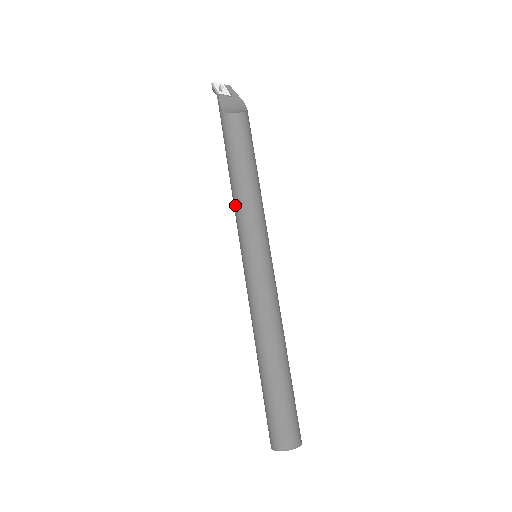
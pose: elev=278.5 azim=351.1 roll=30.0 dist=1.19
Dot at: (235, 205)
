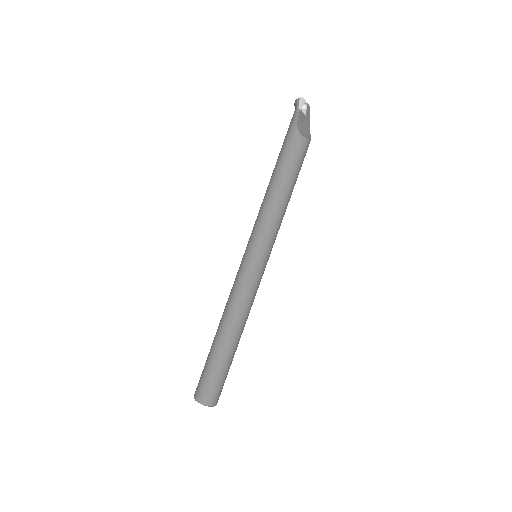
Dot at: (265, 210)
